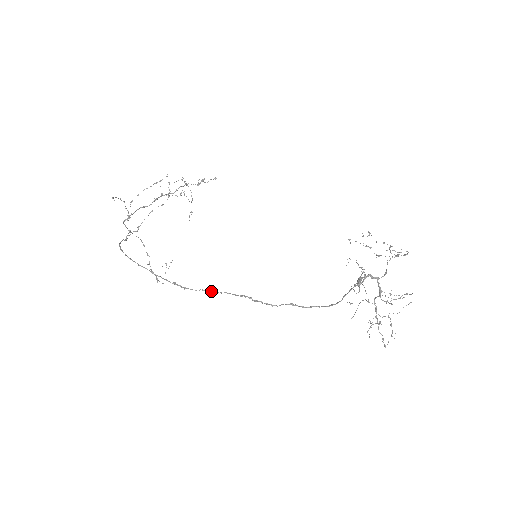
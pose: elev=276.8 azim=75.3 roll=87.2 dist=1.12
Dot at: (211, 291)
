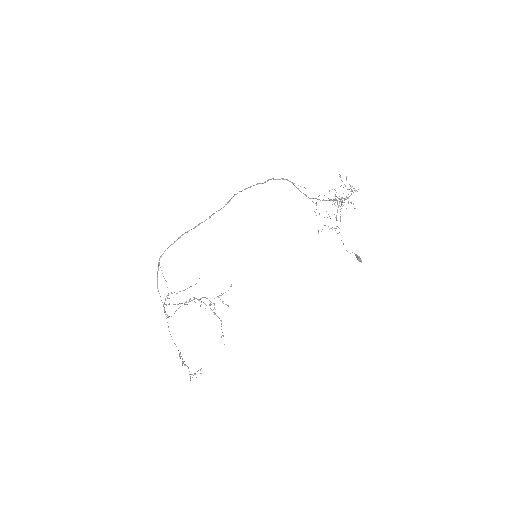
Dot at: occluded
